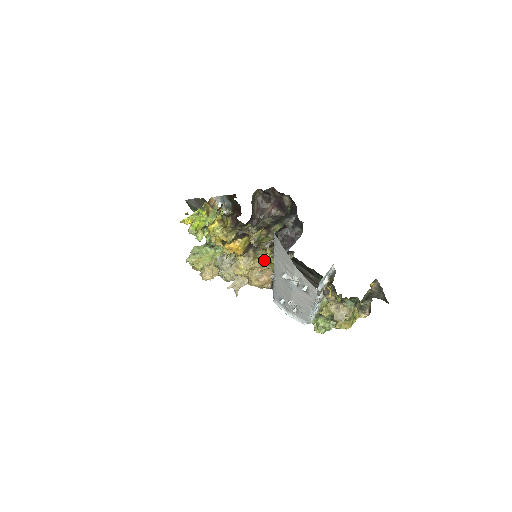
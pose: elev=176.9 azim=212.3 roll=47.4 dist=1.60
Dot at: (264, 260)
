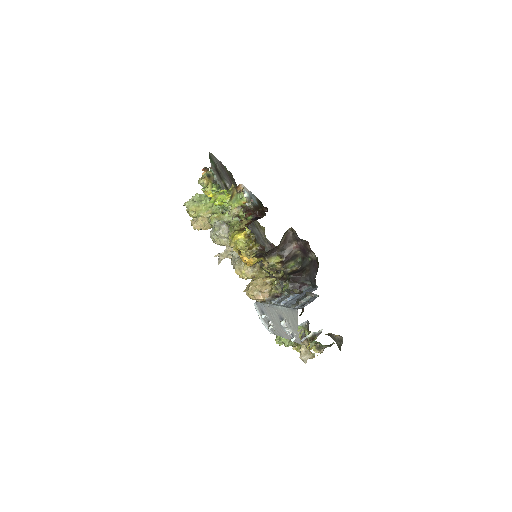
Dot at: (267, 282)
